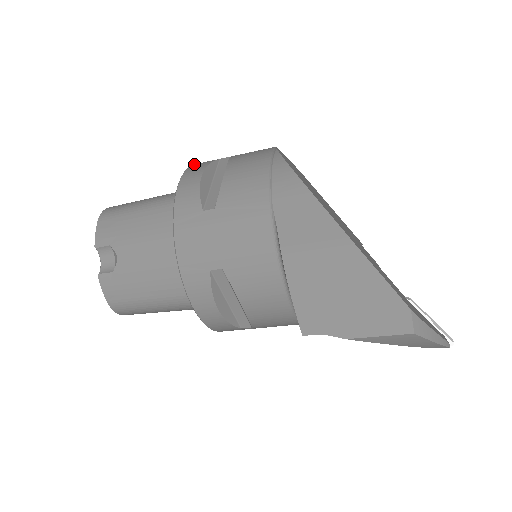
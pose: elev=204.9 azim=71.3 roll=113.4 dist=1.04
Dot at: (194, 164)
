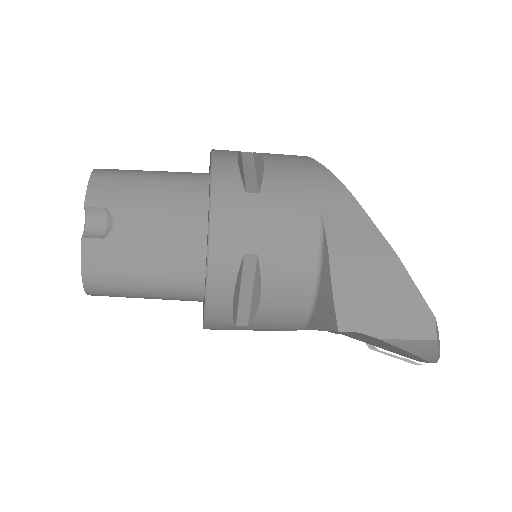
Dot at: occluded
